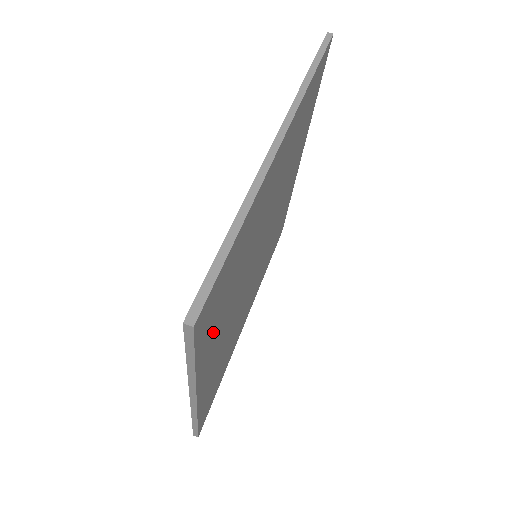
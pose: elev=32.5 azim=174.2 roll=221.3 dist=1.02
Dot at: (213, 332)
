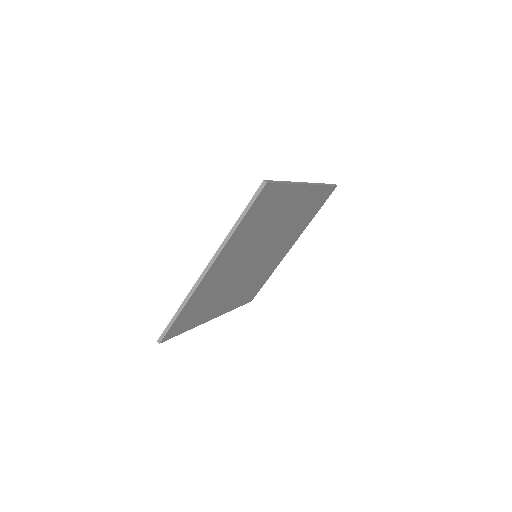
Dot at: (198, 317)
